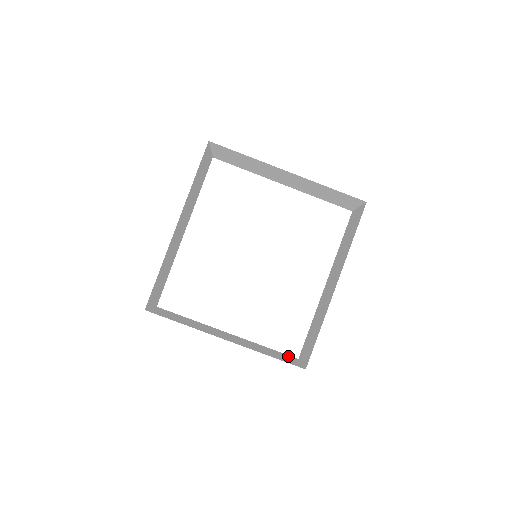
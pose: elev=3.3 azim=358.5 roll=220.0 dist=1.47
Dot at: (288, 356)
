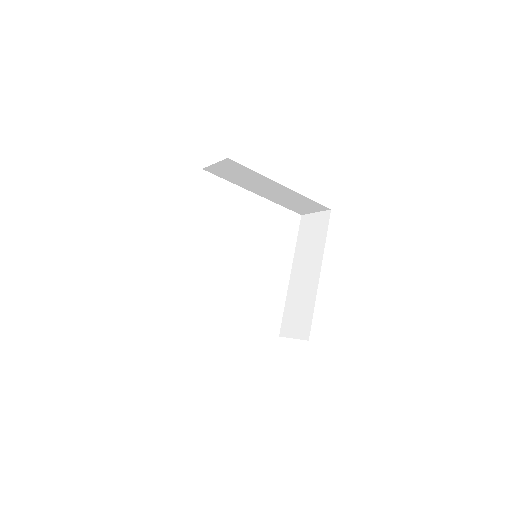
Dot at: occluded
